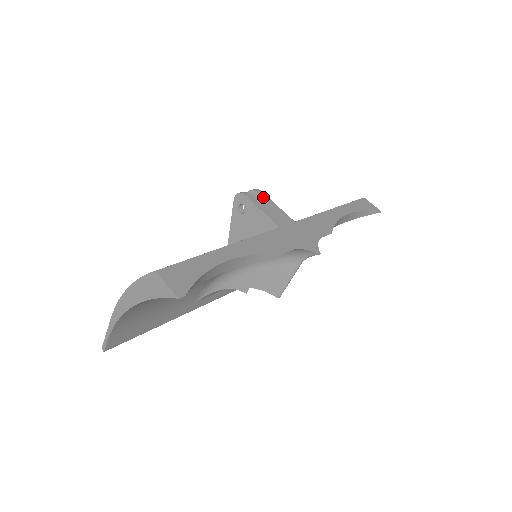
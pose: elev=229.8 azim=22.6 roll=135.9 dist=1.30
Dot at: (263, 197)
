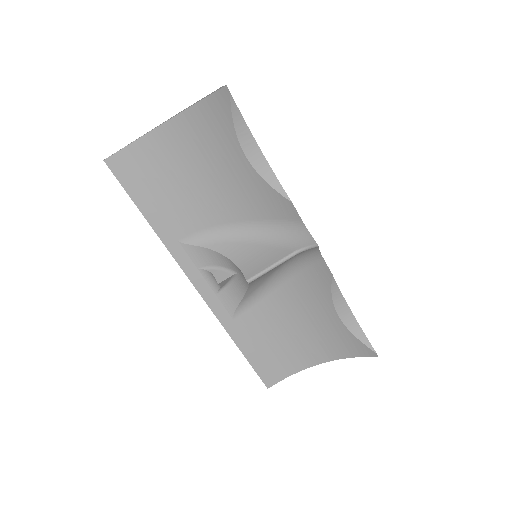
Dot at: occluded
